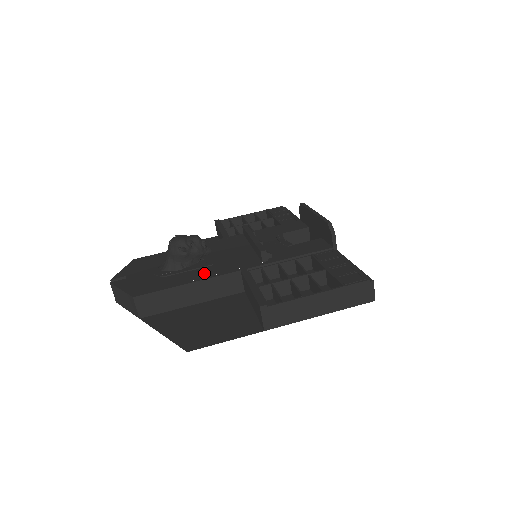
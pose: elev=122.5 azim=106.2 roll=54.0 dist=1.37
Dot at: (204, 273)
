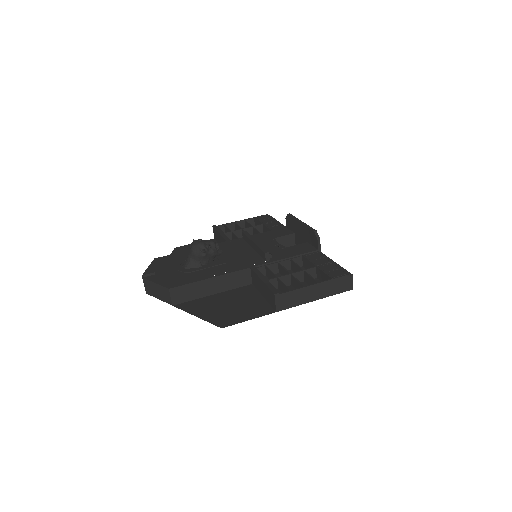
Dot at: (221, 270)
